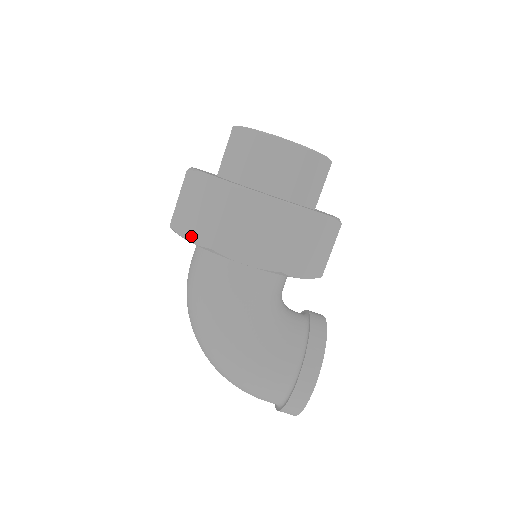
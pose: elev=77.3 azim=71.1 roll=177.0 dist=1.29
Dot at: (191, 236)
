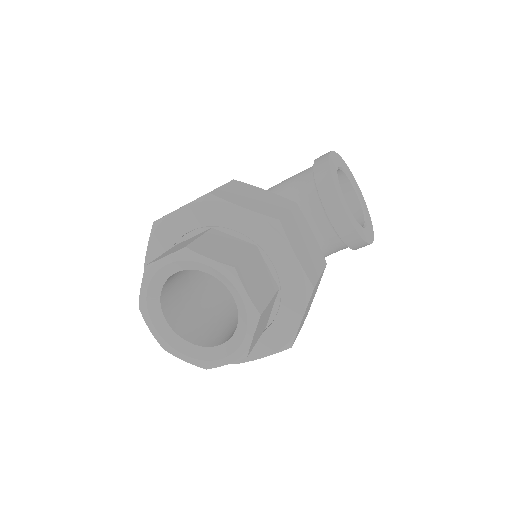
Dot at: occluded
